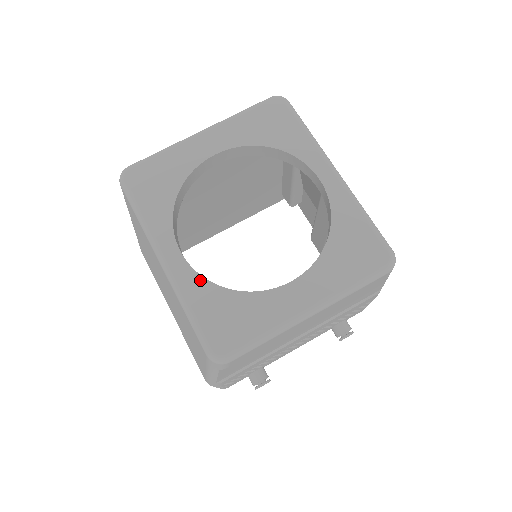
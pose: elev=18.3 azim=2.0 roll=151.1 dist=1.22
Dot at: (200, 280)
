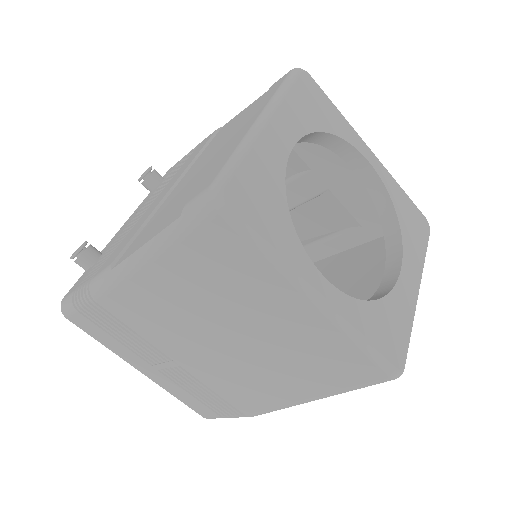
Dot at: (355, 303)
